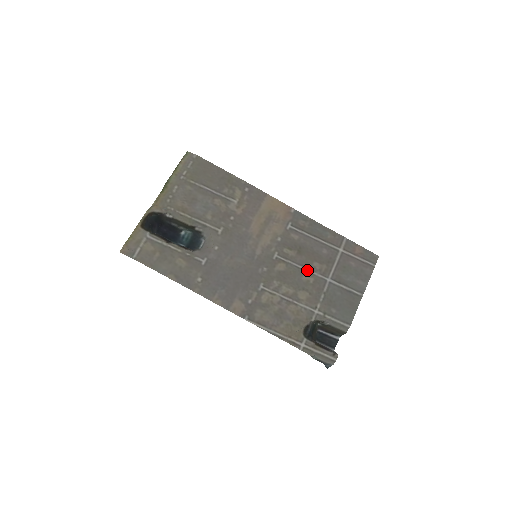
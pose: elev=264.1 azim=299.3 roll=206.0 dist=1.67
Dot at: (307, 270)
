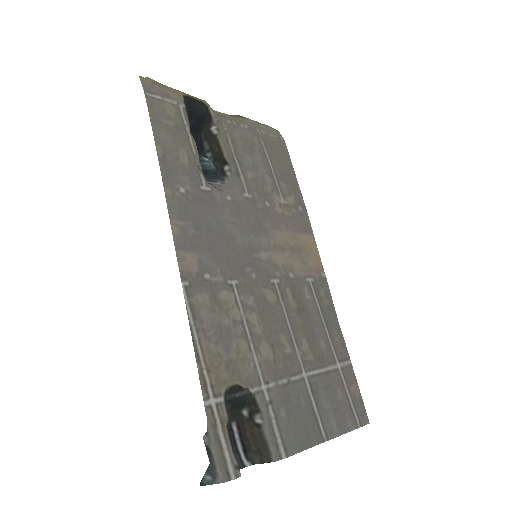
Dot at: (292, 335)
